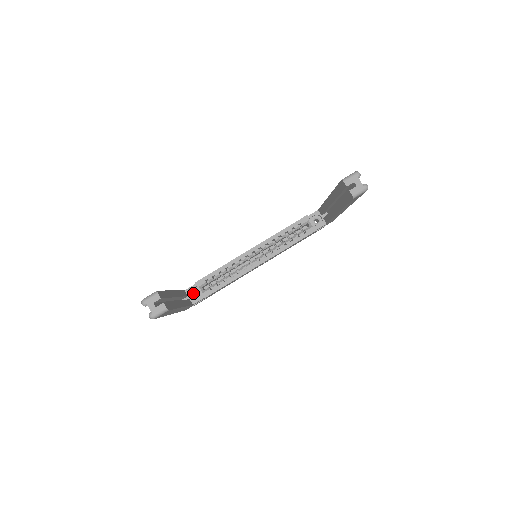
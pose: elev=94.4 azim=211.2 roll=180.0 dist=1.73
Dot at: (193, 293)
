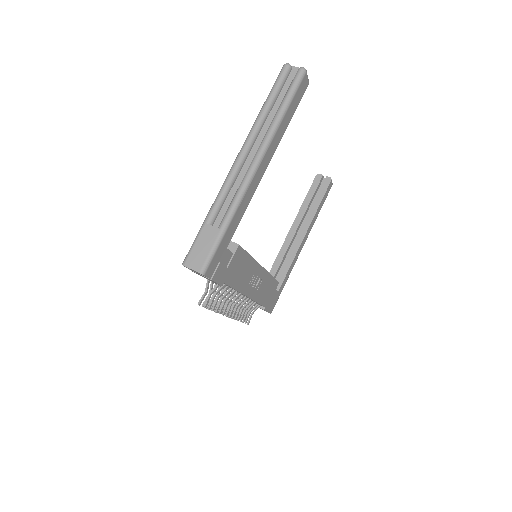
Dot at: occluded
